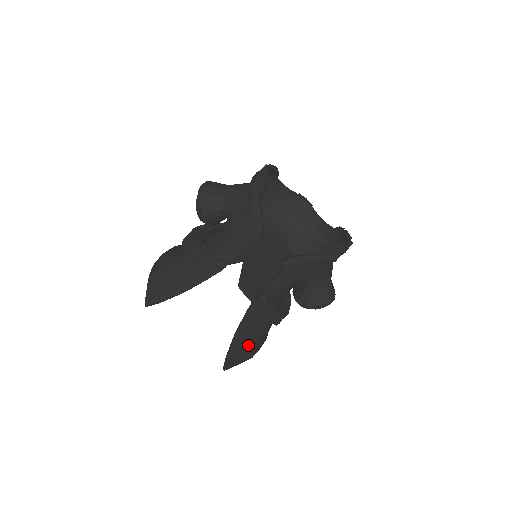
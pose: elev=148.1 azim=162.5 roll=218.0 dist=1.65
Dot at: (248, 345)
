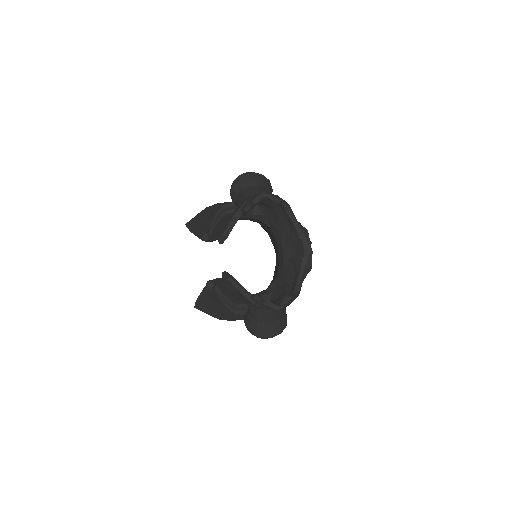
Dot at: (213, 307)
